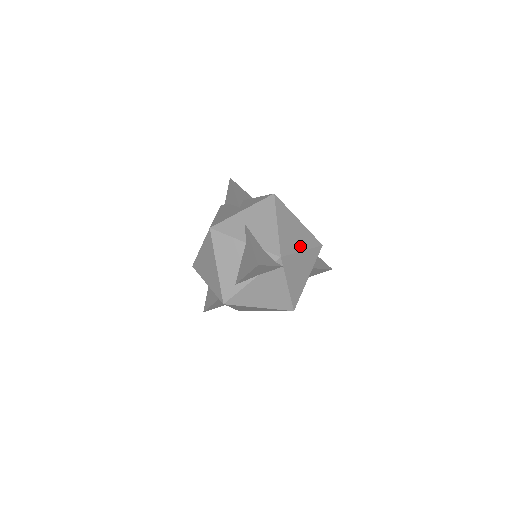
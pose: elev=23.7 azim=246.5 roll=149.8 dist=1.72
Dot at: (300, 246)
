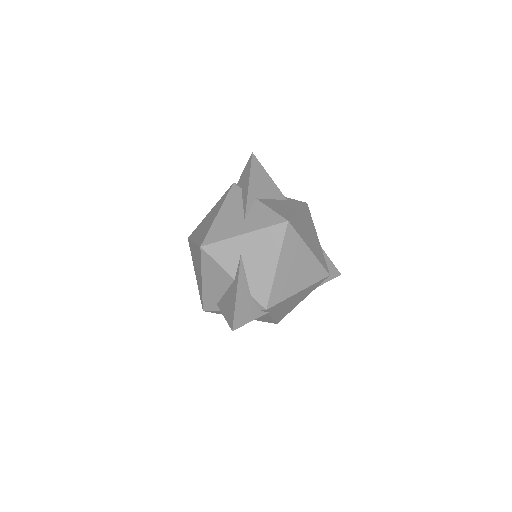
Dot at: (298, 287)
